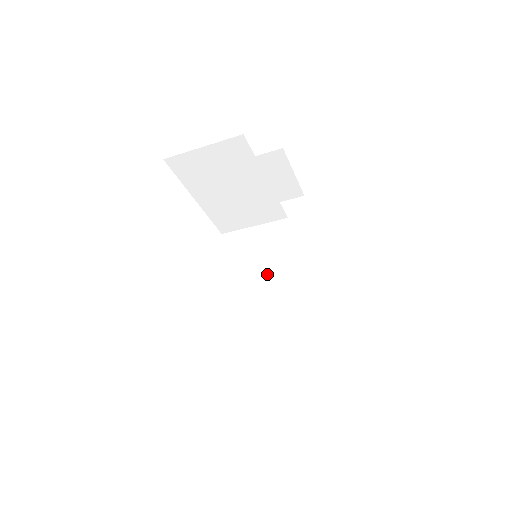
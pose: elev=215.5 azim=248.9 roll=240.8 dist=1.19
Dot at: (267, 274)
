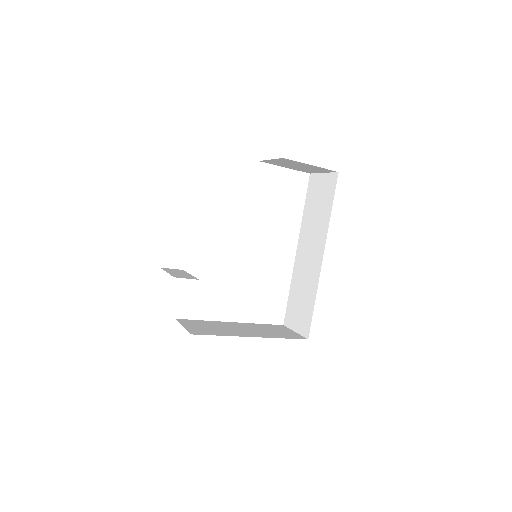
Dot at: (304, 242)
